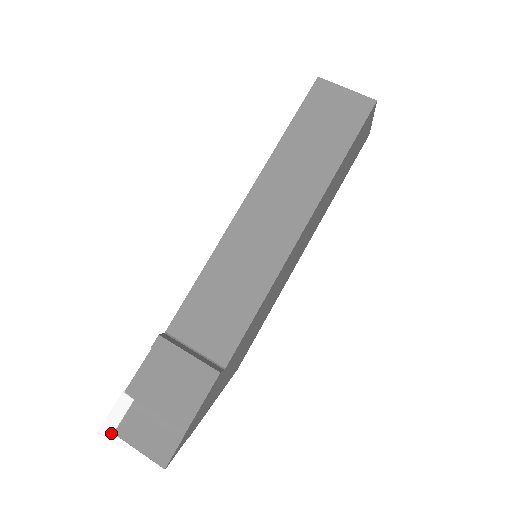
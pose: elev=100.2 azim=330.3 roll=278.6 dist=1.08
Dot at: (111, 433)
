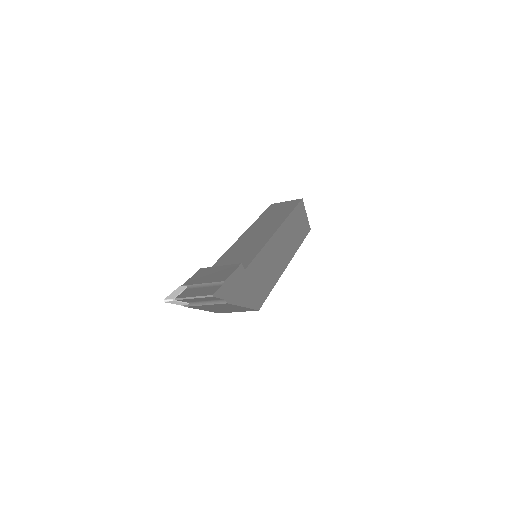
Dot at: (173, 298)
